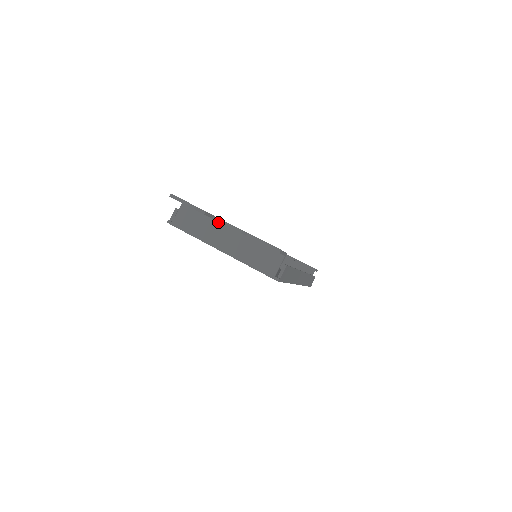
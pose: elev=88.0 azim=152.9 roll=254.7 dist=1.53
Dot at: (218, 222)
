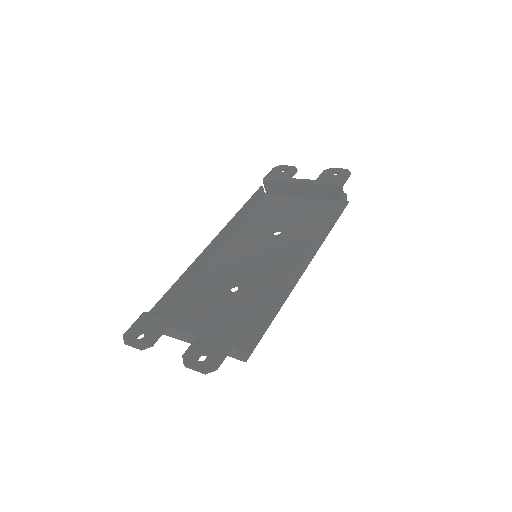
Dot at: (174, 326)
